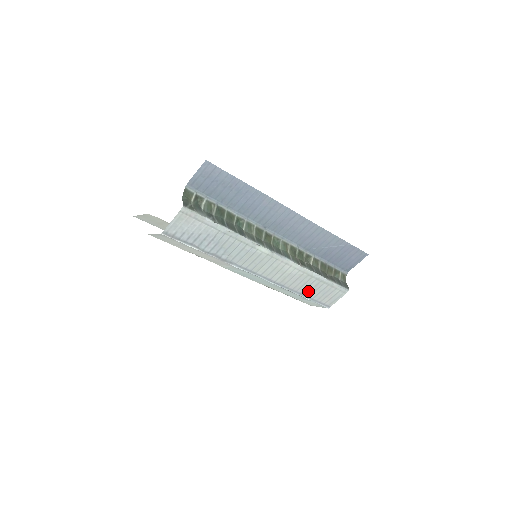
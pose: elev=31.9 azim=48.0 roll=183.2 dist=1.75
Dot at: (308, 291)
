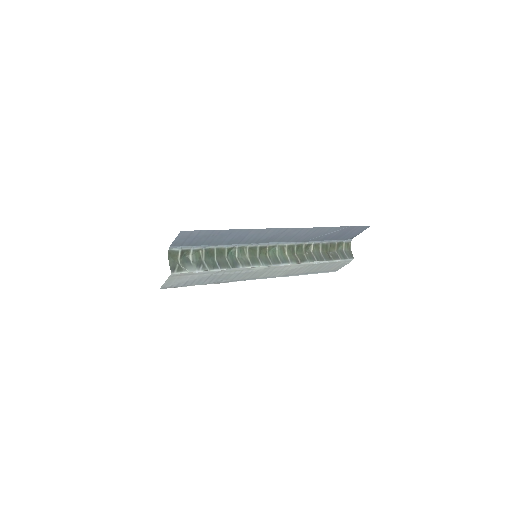
Dot at: (312, 271)
